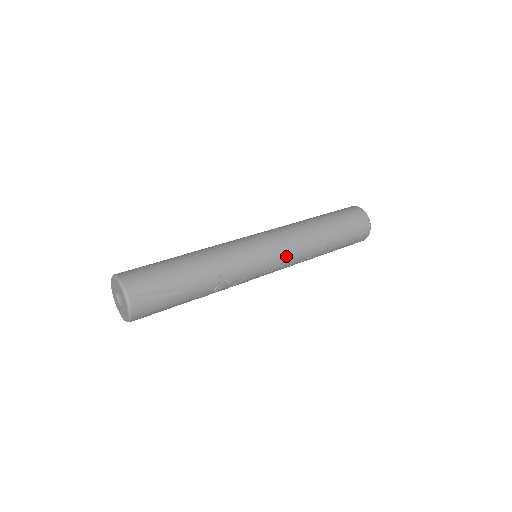
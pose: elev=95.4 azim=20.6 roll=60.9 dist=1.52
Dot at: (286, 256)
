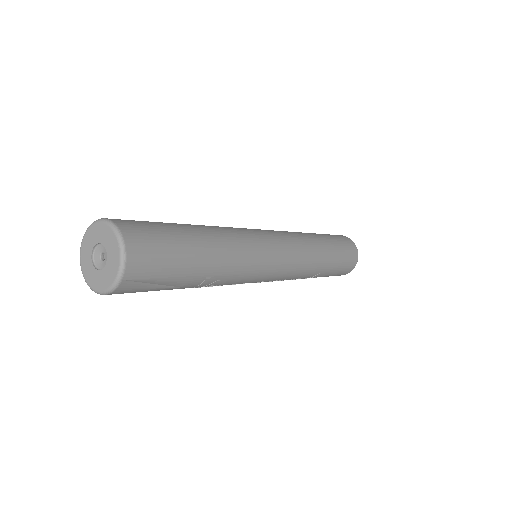
Dot at: (282, 278)
